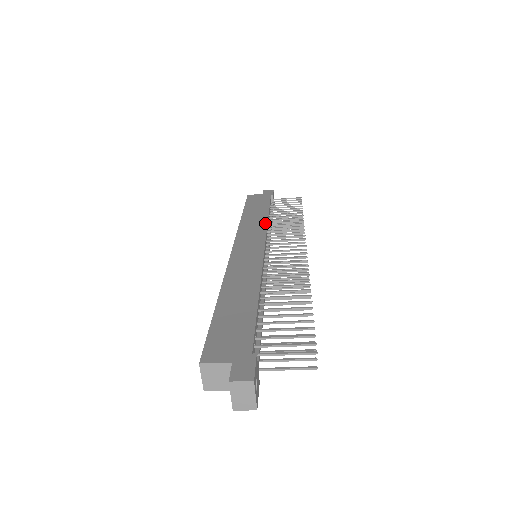
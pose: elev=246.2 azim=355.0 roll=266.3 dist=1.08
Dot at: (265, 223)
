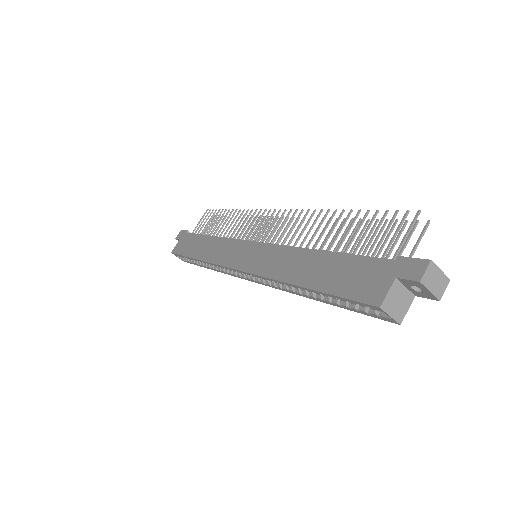
Dot at: (222, 239)
